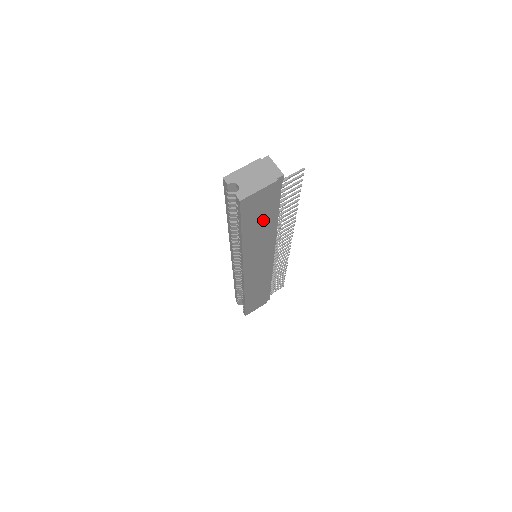
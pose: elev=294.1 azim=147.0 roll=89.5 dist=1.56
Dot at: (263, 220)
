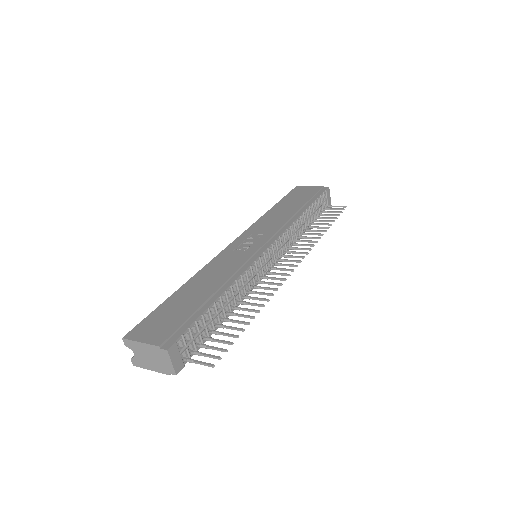
Dot at: occluded
